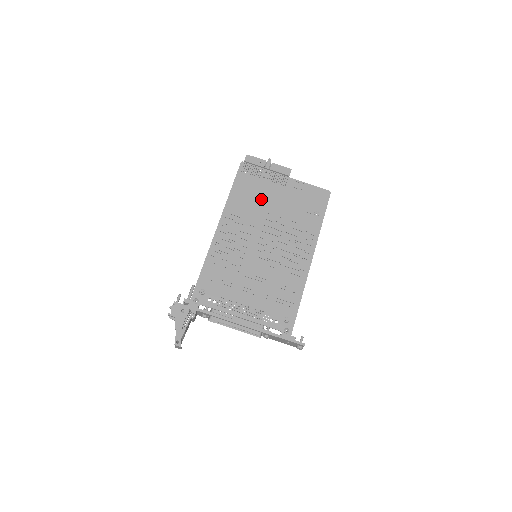
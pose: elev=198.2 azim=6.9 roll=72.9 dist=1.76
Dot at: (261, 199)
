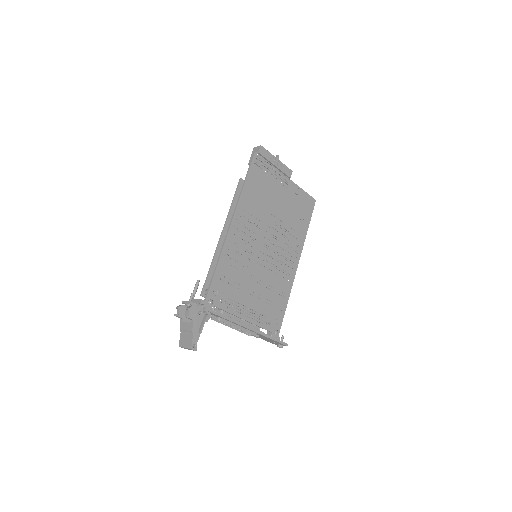
Dot at: (268, 198)
